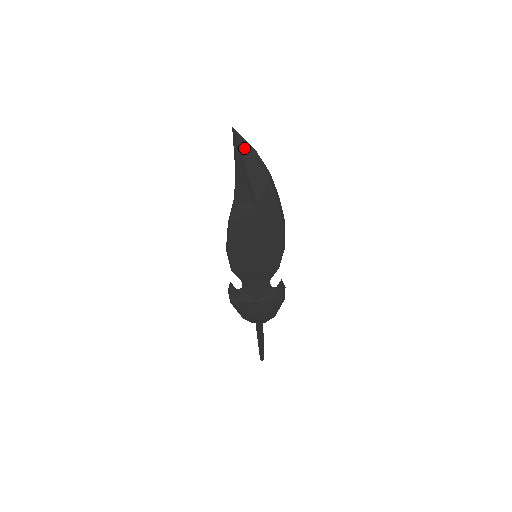
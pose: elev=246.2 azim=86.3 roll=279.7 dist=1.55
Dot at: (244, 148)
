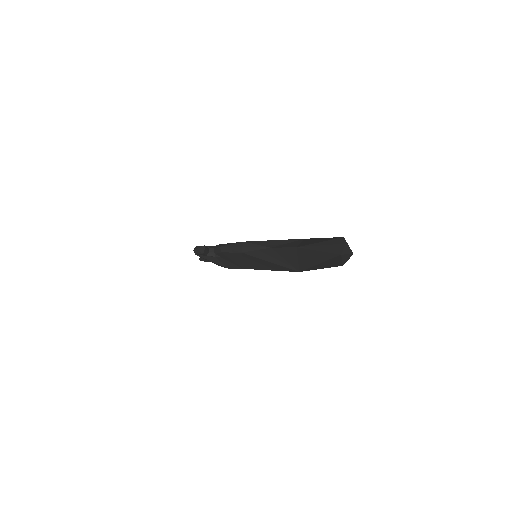
Dot at: (339, 257)
